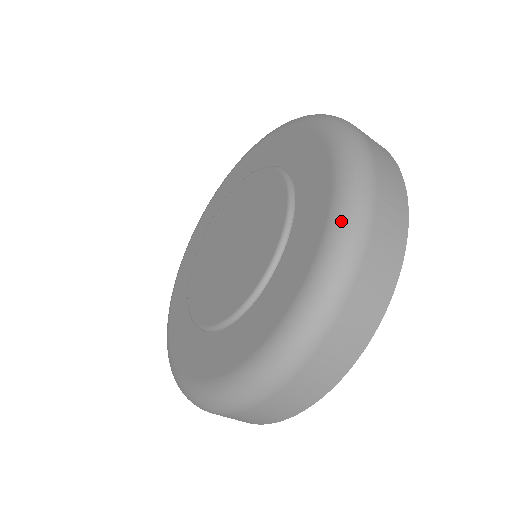
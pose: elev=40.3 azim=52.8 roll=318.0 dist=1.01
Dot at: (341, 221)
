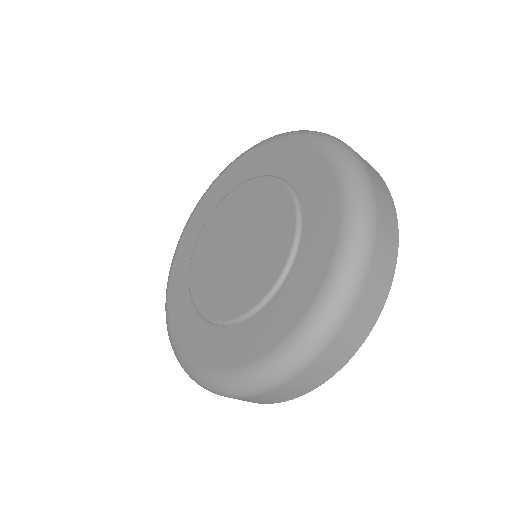
Dot at: (348, 173)
